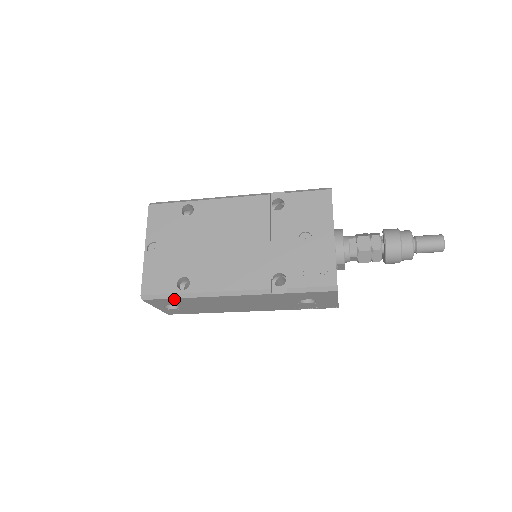
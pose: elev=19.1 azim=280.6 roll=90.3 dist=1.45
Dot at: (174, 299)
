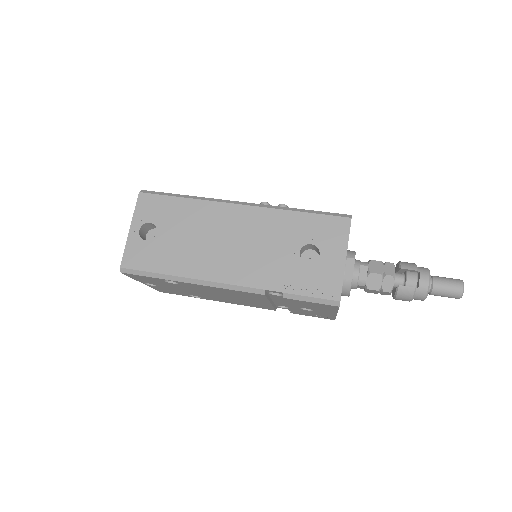
Dot at: occluded
